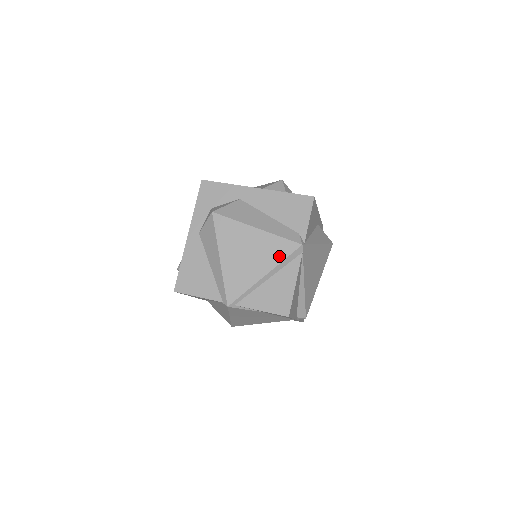
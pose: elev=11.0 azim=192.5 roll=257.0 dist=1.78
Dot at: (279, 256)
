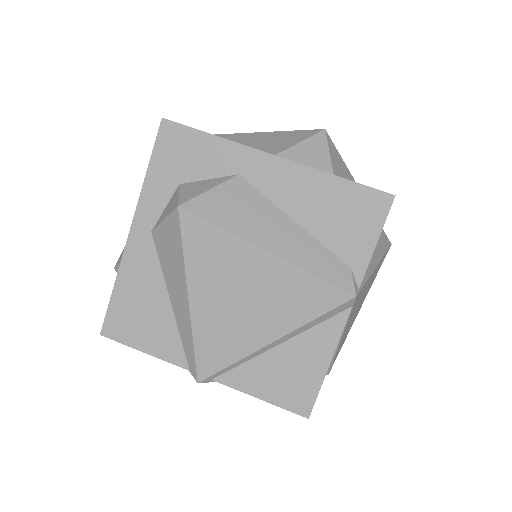
Dot at: (306, 311)
